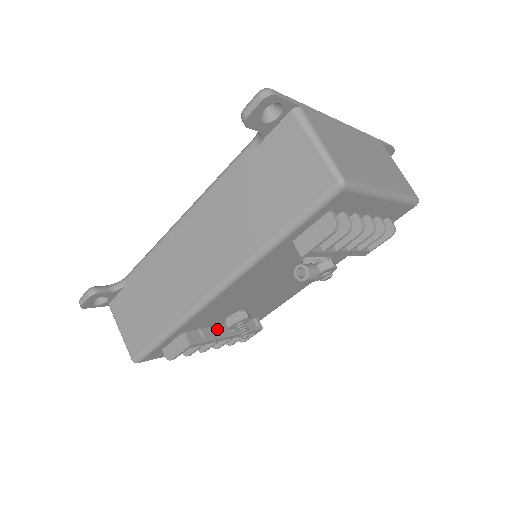
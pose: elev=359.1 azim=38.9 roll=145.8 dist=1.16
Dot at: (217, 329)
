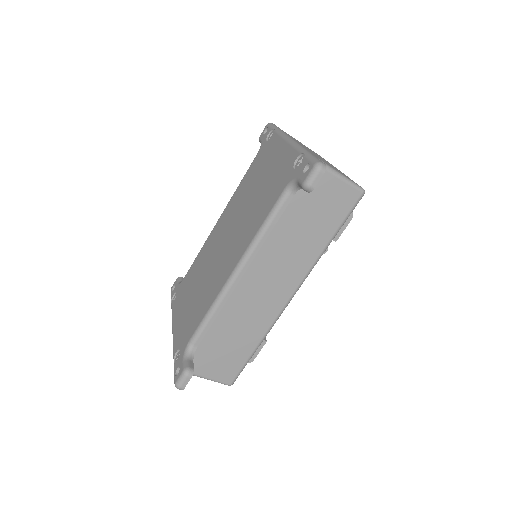
Dot at: occluded
